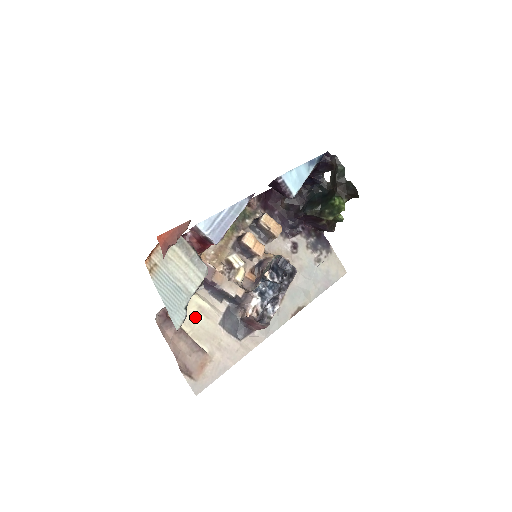
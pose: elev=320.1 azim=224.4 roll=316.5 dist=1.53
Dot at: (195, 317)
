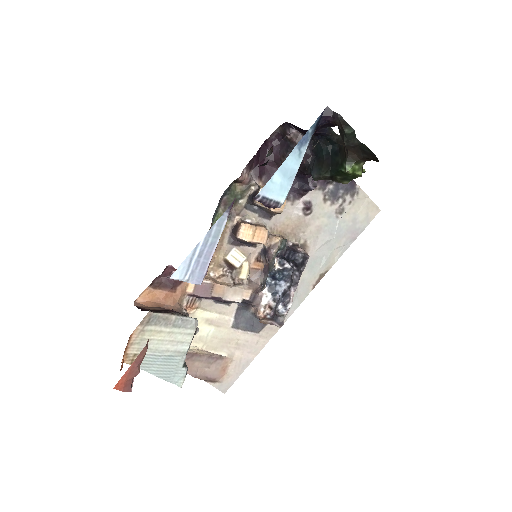
Dot at: (205, 331)
